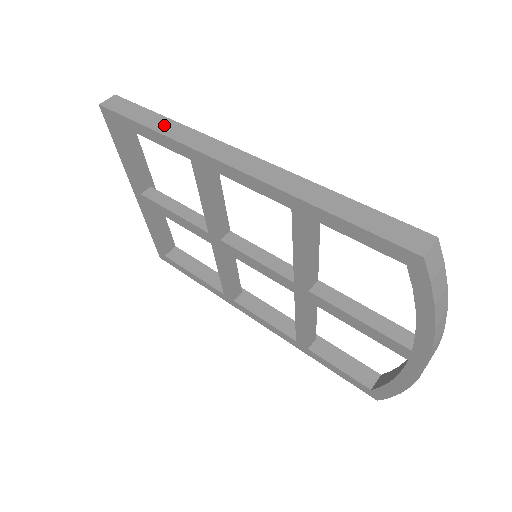
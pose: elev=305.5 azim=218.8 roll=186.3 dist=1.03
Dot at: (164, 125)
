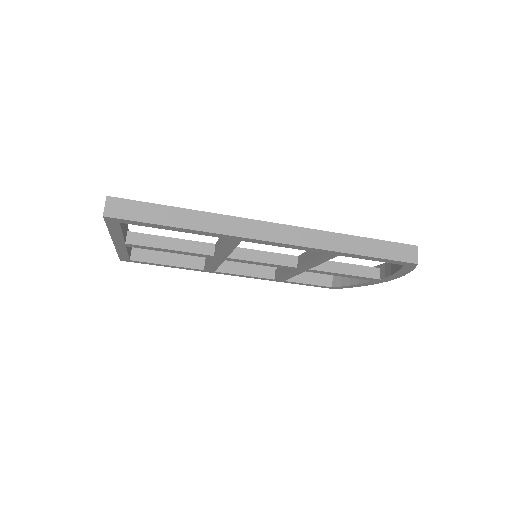
Dot at: (191, 219)
